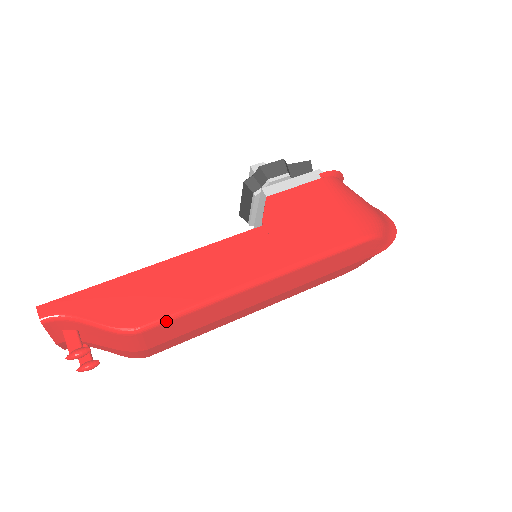
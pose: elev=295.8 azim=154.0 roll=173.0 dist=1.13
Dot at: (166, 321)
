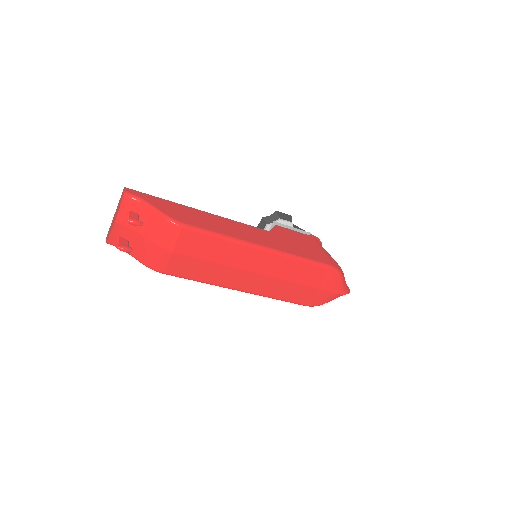
Dot at: (199, 231)
